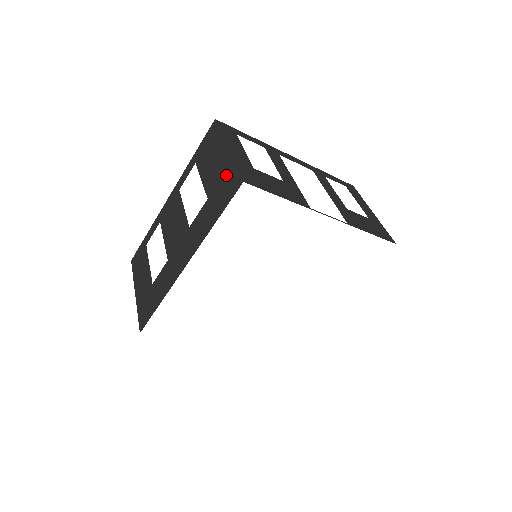
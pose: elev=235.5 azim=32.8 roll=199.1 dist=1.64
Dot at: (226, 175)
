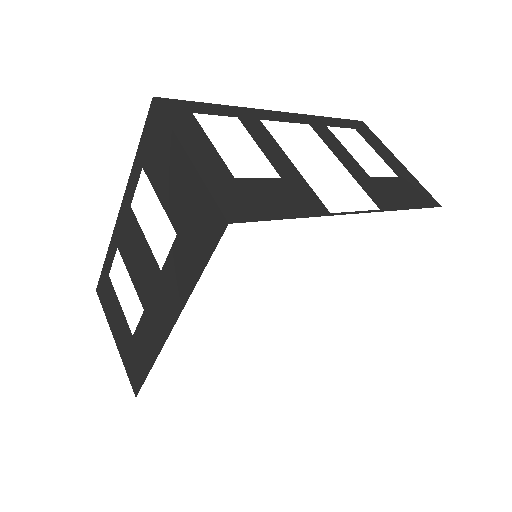
Dot at: (196, 203)
